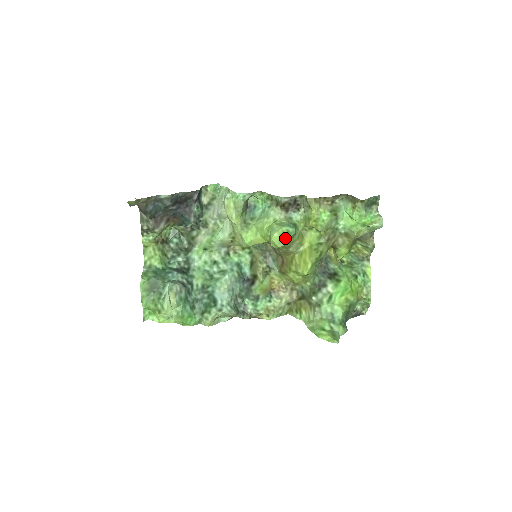
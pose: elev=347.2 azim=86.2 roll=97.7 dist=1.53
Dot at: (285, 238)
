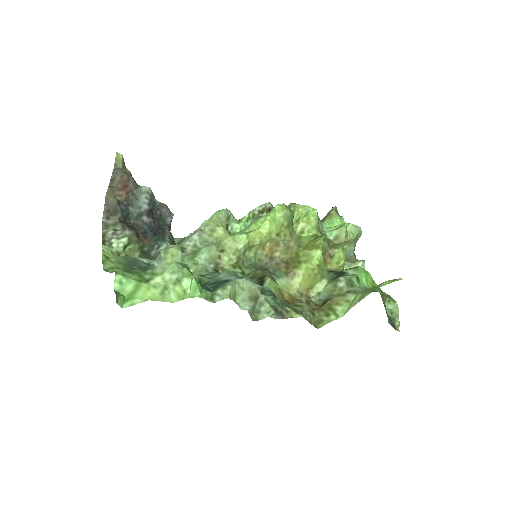
Dot at: (288, 209)
